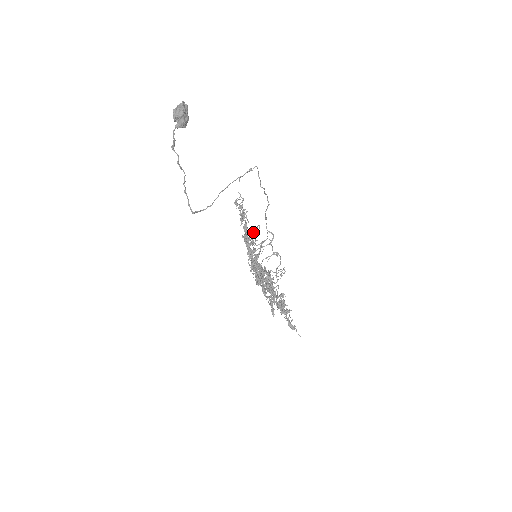
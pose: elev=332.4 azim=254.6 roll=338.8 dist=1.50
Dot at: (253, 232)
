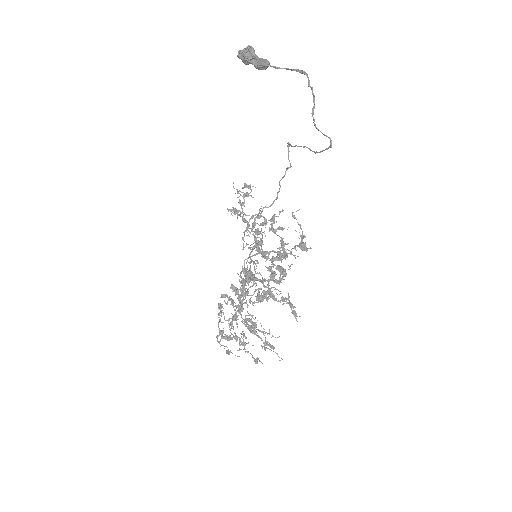
Dot at: (244, 231)
